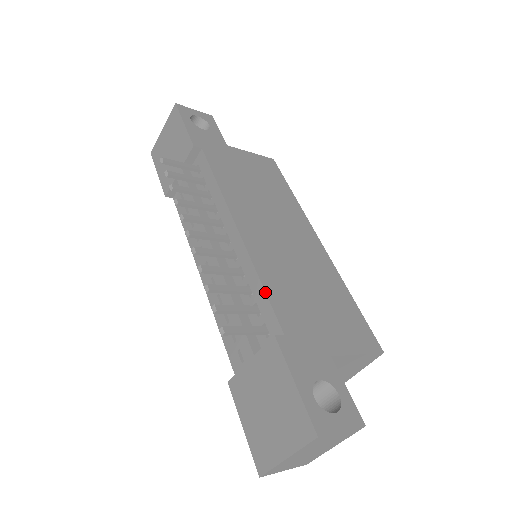
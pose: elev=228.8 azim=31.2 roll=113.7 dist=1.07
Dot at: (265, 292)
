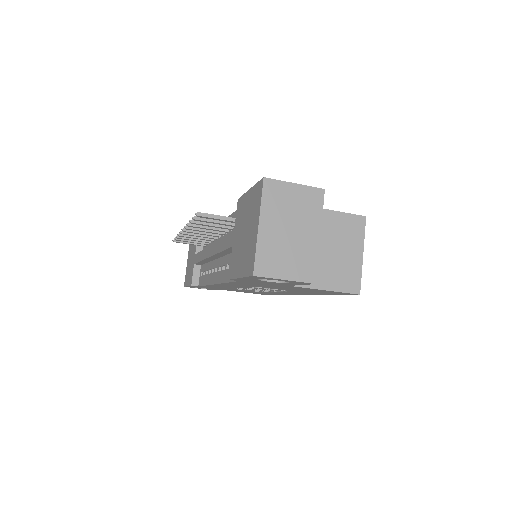
Dot at: occluded
